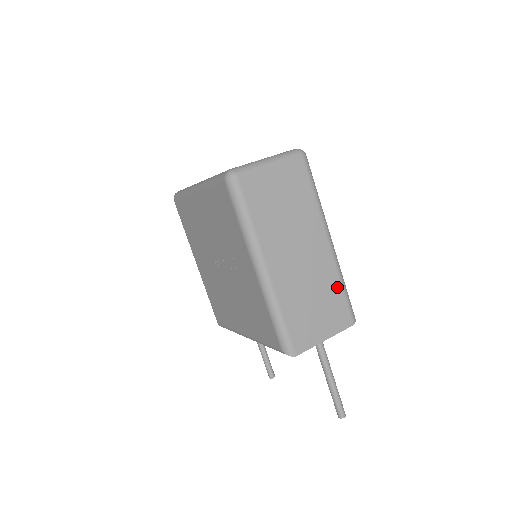
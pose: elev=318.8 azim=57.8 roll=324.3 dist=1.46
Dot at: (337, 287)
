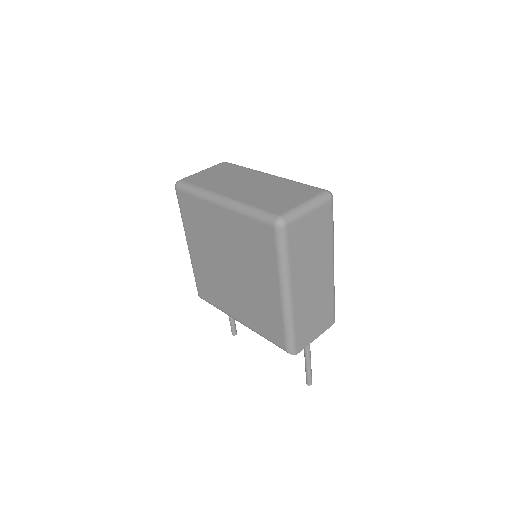
Dot at: (330, 299)
